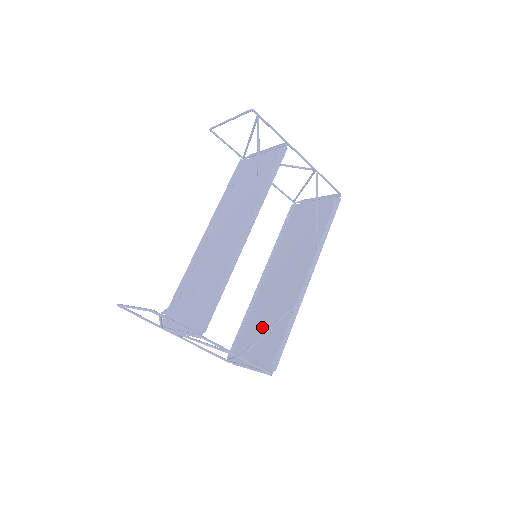
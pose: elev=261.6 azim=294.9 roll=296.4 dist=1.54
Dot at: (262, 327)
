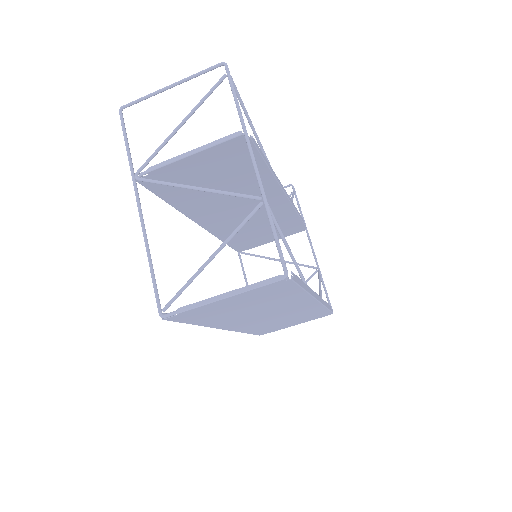
Dot at: (239, 309)
